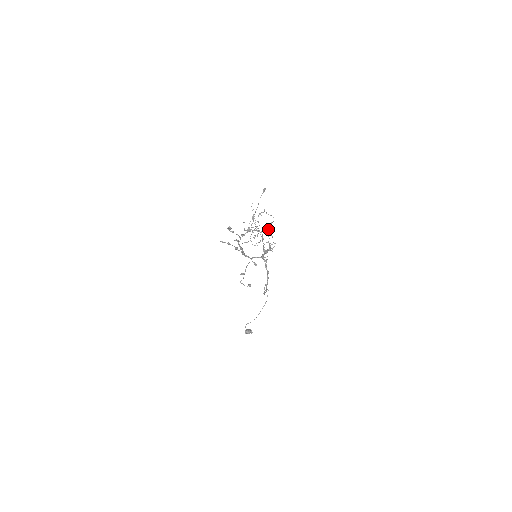
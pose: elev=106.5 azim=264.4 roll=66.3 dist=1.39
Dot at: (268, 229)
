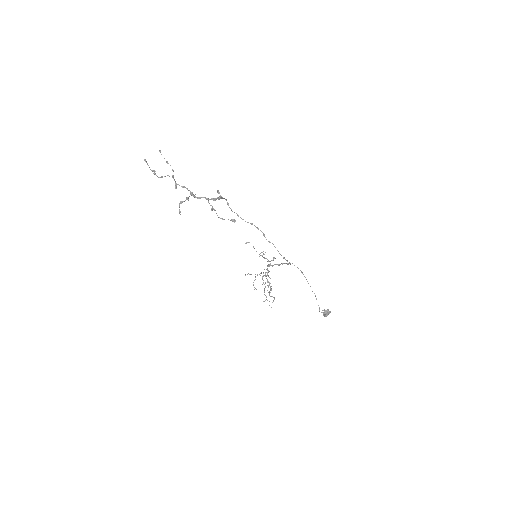
Dot at: occluded
